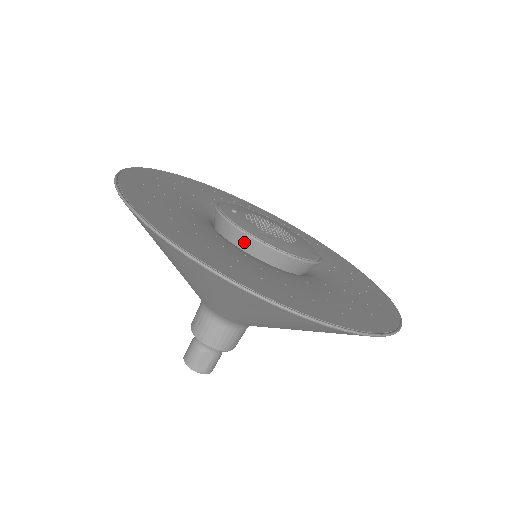
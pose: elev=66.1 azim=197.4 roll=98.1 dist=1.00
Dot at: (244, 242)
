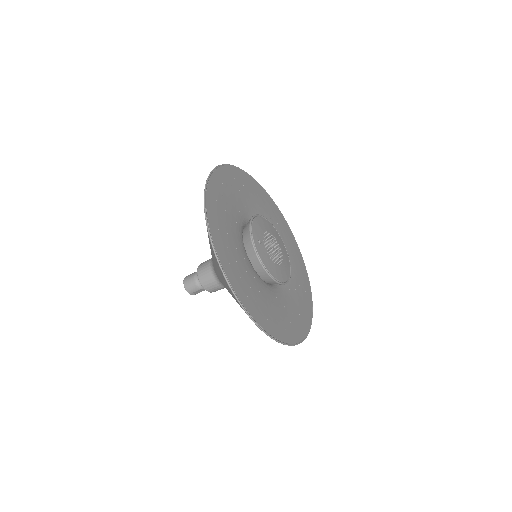
Dot at: (264, 275)
